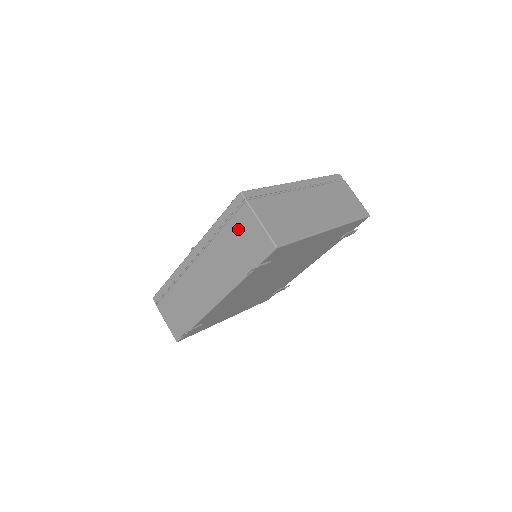
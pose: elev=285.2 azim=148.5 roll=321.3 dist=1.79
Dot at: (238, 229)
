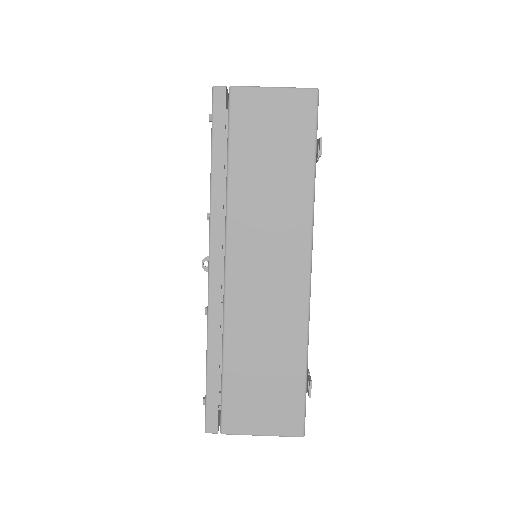
Dot at: (251, 133)
